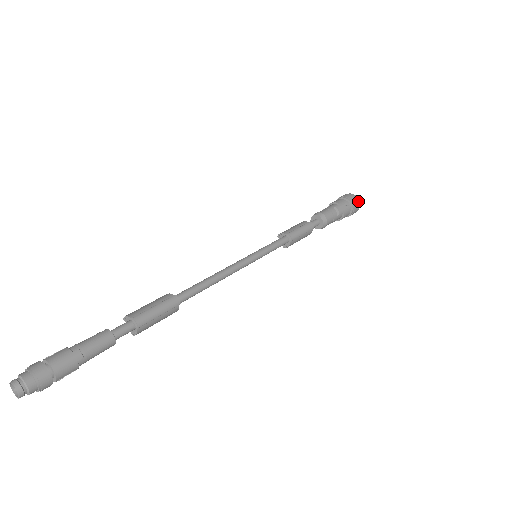
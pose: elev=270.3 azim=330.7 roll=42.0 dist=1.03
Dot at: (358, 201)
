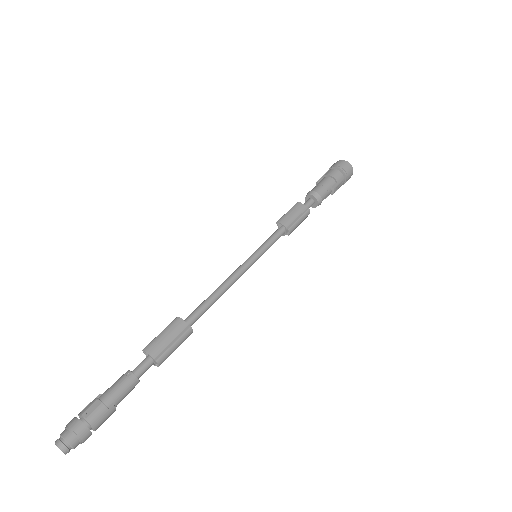
Dot at: occluded
